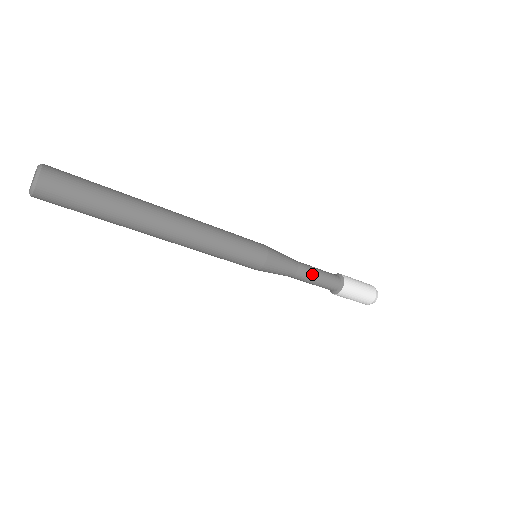
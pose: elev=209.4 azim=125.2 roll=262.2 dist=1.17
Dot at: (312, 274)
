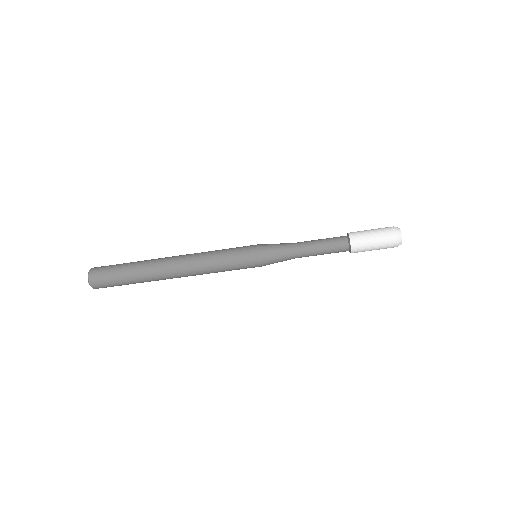
Dot at: (311, 243)
